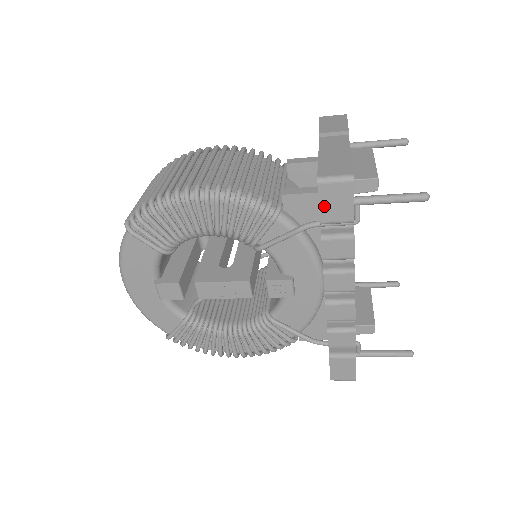
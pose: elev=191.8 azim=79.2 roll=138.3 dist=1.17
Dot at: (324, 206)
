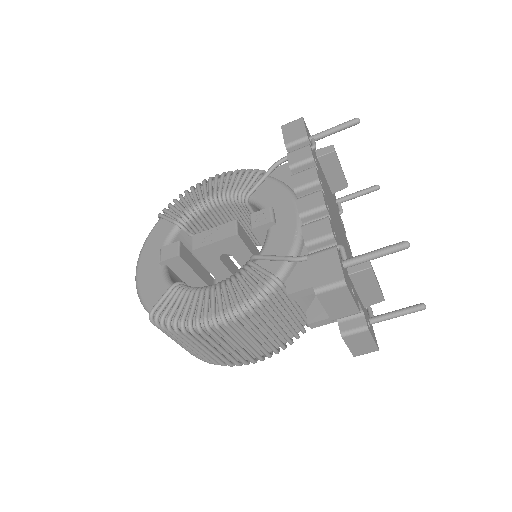
Dot at: (286, 135)
